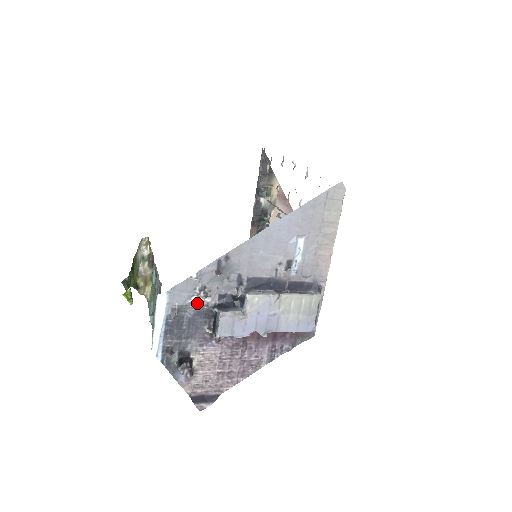
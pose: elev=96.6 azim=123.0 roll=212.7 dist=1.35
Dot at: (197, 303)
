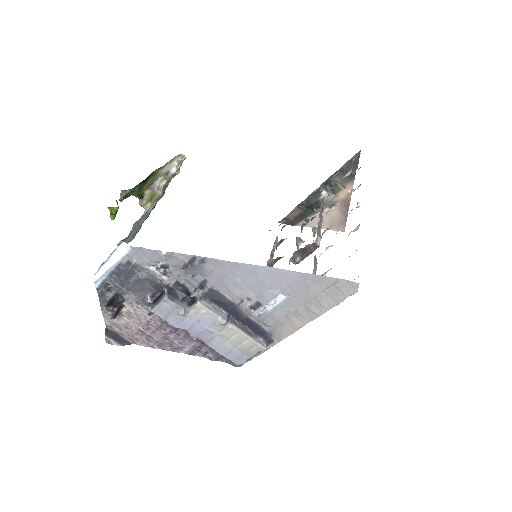
Dot at: (153, 273)
